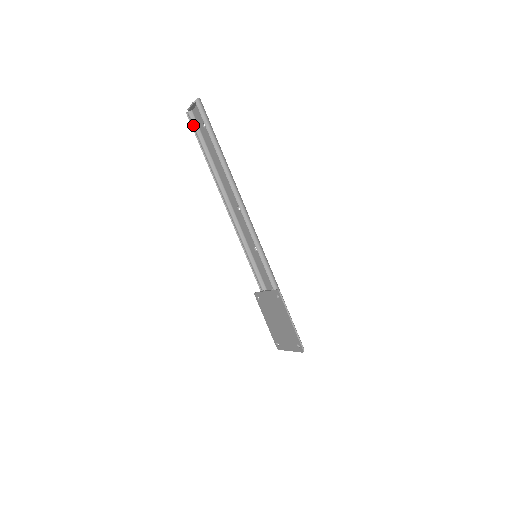
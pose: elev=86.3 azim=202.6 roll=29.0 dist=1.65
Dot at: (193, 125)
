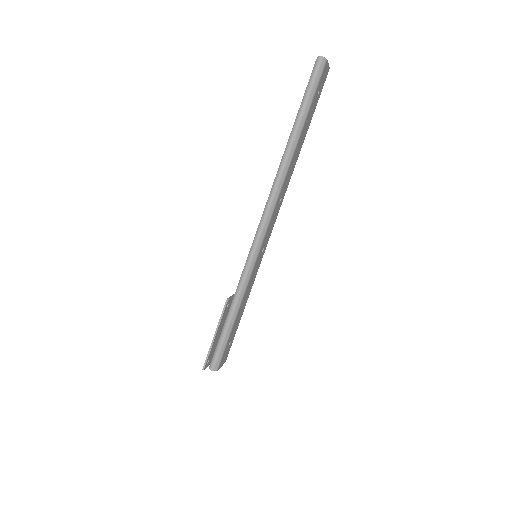
Dot at: occluded
